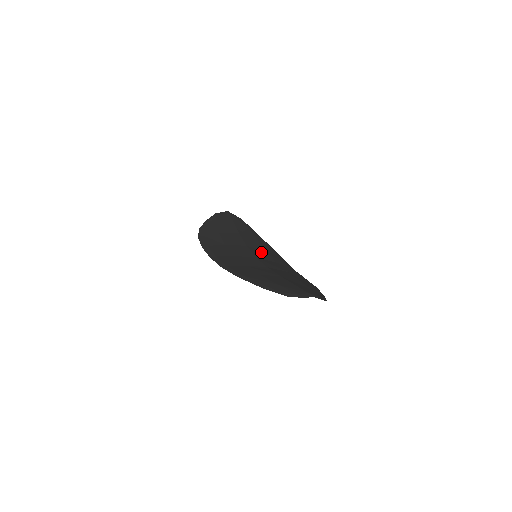
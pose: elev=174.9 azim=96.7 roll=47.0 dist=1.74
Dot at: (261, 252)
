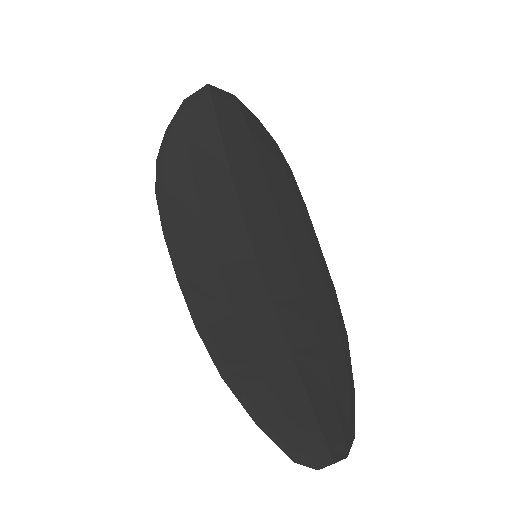
Dot at: (266, 221)
